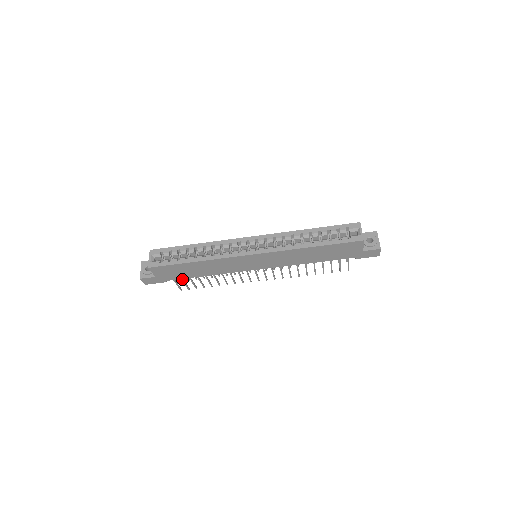
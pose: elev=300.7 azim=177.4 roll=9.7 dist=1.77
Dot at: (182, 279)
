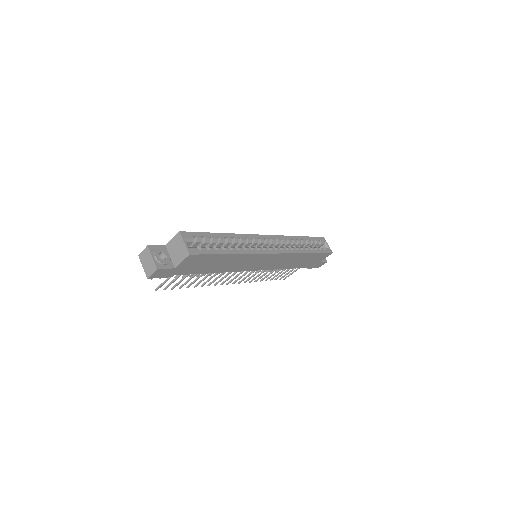
Dot at: occluded
